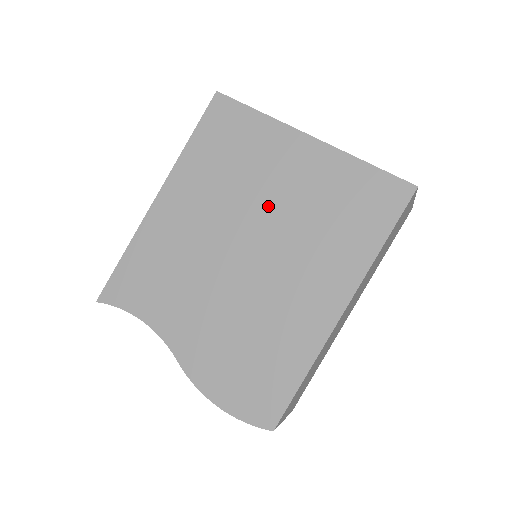
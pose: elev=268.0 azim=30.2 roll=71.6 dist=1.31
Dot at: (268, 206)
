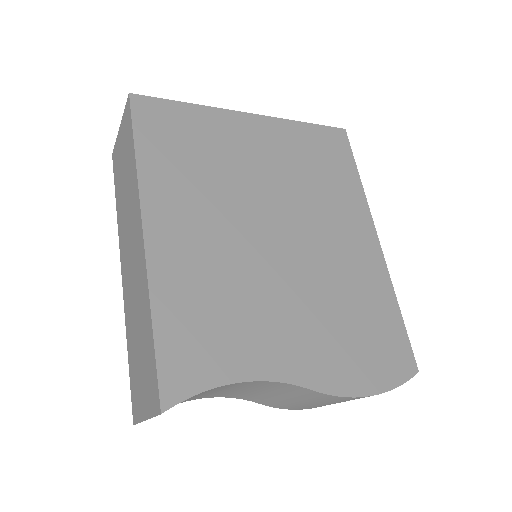
Dot at: (266, 185)
